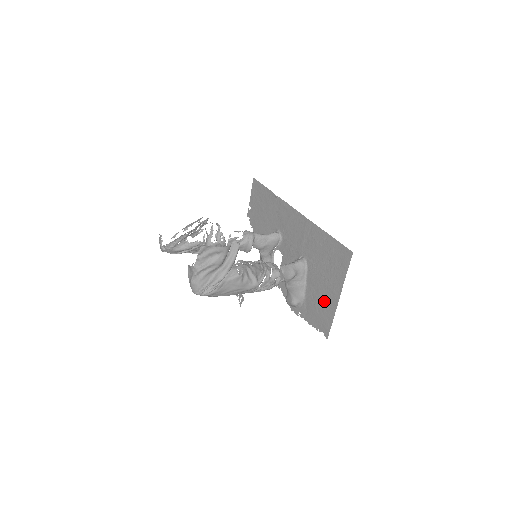
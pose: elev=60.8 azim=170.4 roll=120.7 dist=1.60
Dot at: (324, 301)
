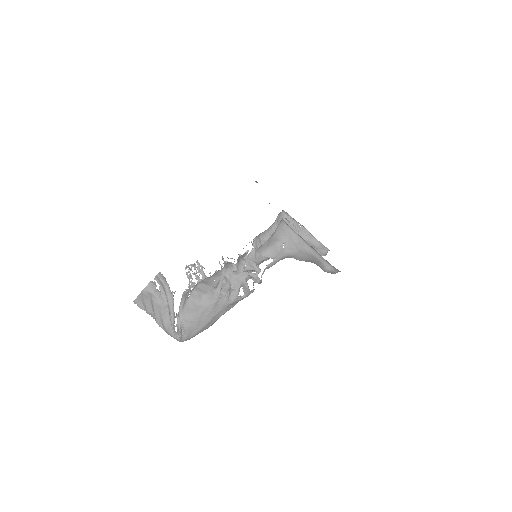
Dot at: occluded
